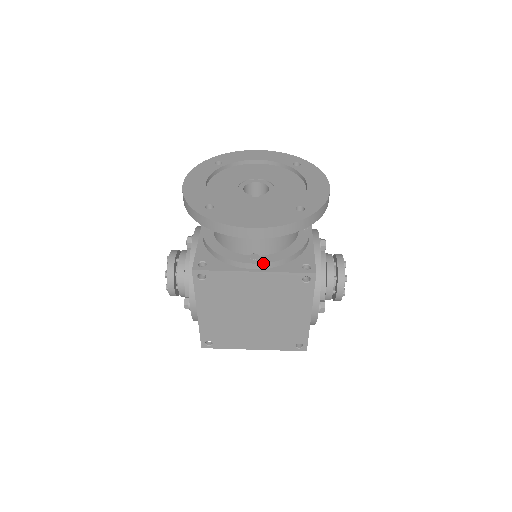
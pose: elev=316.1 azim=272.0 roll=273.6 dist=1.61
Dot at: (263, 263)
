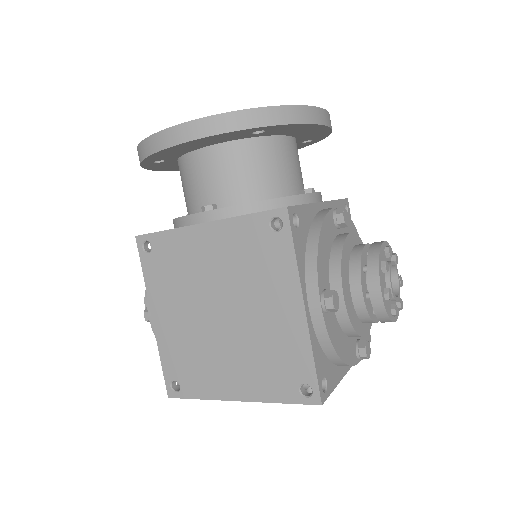
Dot at: (216, 209)
